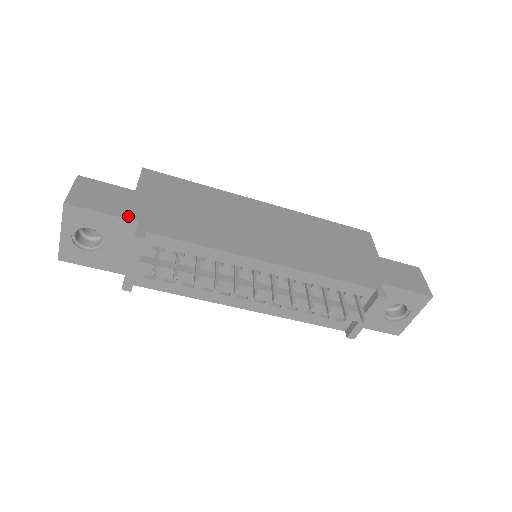
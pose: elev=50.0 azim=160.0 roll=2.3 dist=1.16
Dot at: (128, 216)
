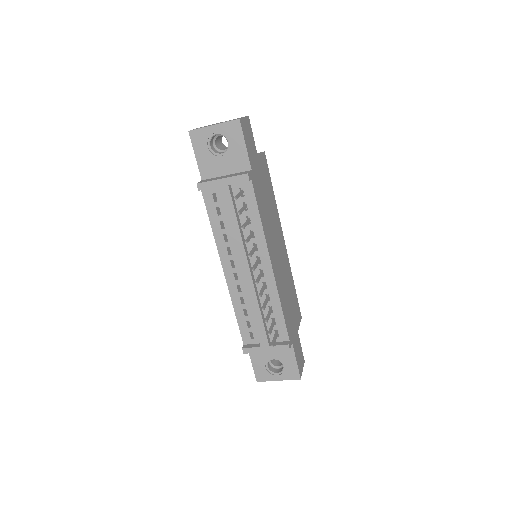
Dot at: (251, 162)
